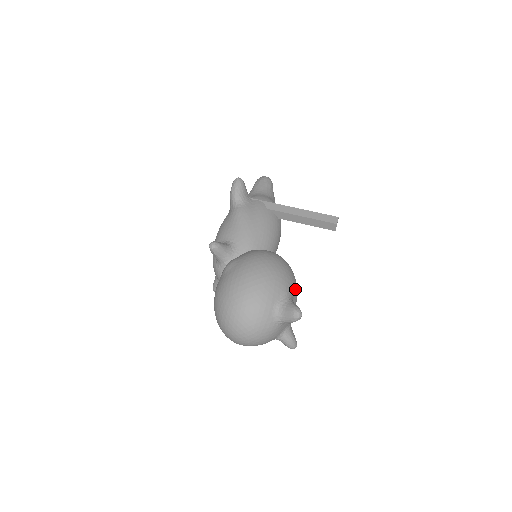
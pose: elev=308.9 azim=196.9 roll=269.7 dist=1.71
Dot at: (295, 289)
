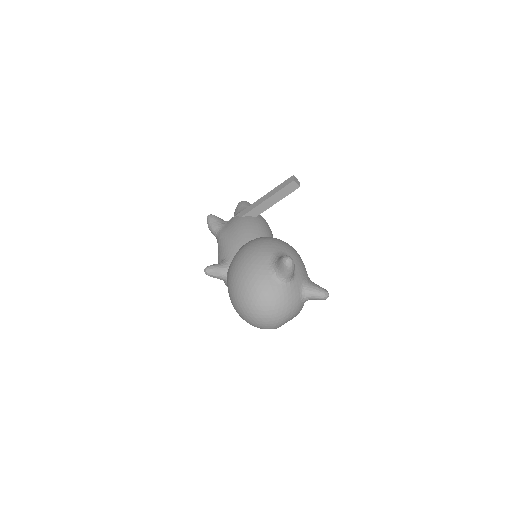
Dot at: (287, 249)
